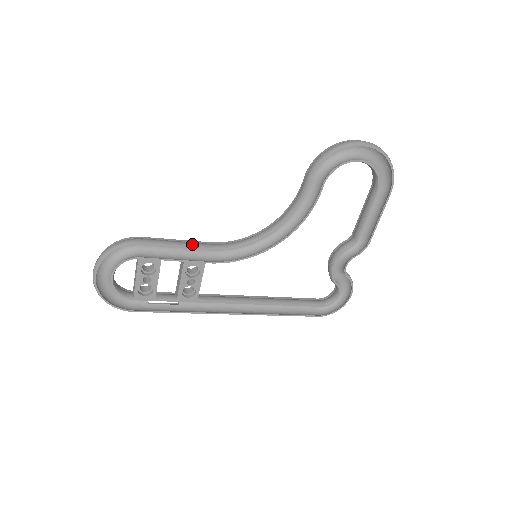
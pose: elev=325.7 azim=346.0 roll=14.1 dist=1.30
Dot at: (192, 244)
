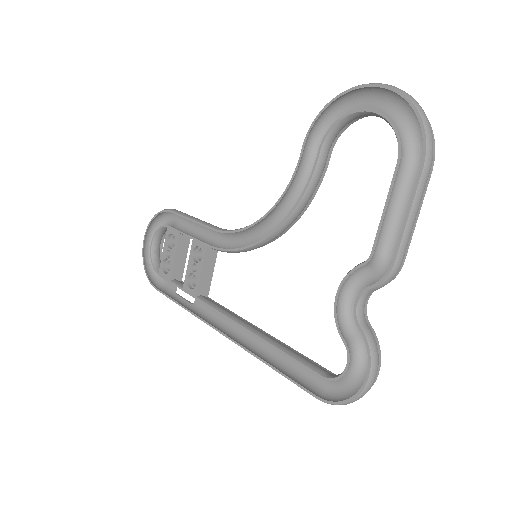
Dot at: (204, 221)
